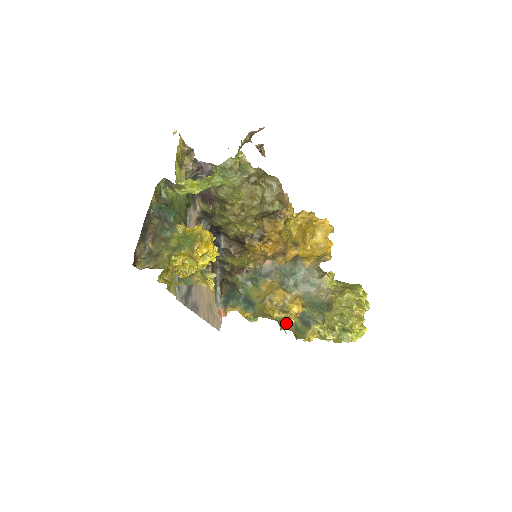
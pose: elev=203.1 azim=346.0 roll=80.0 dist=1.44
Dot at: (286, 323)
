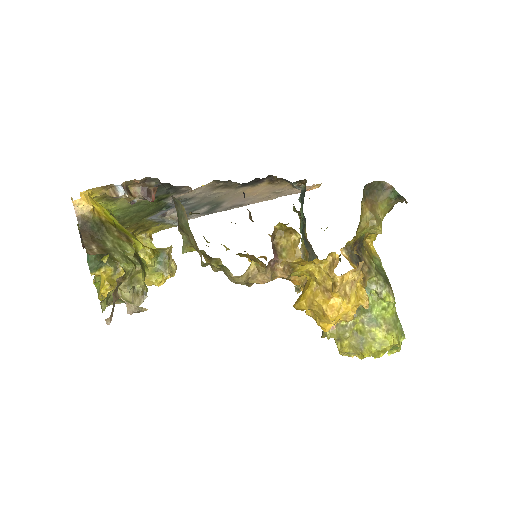
Dot at: (299, 287)
